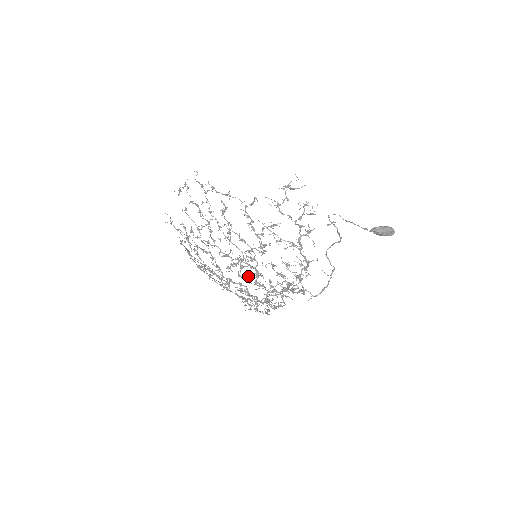
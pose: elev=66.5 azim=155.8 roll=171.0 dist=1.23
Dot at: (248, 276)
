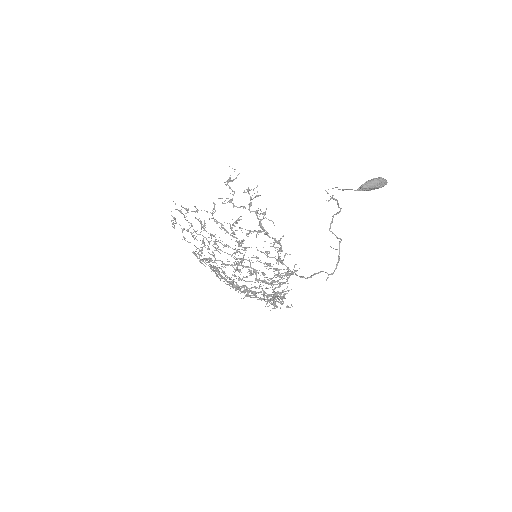
Dot at: (247, 277)
